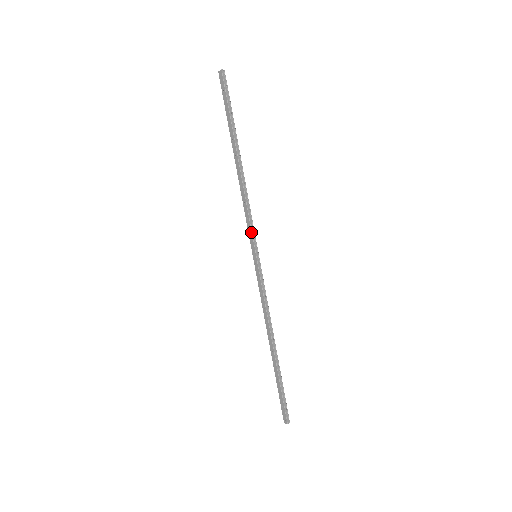
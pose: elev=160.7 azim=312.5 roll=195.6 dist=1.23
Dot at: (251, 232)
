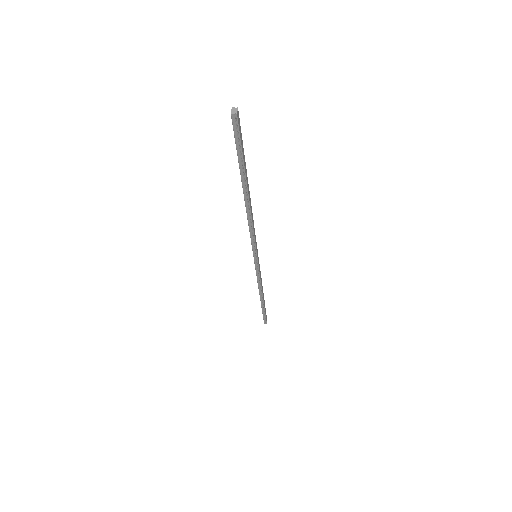
Dot at: occluded
